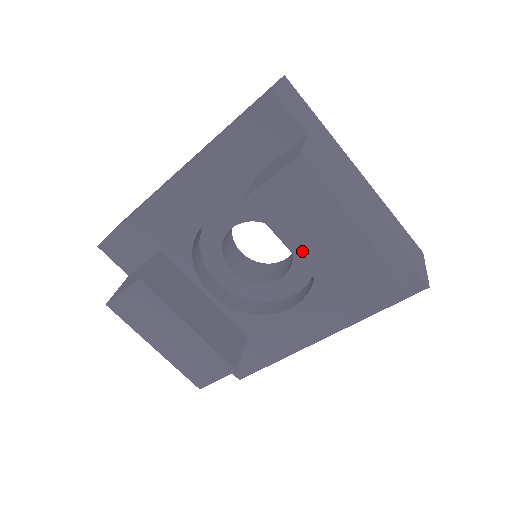
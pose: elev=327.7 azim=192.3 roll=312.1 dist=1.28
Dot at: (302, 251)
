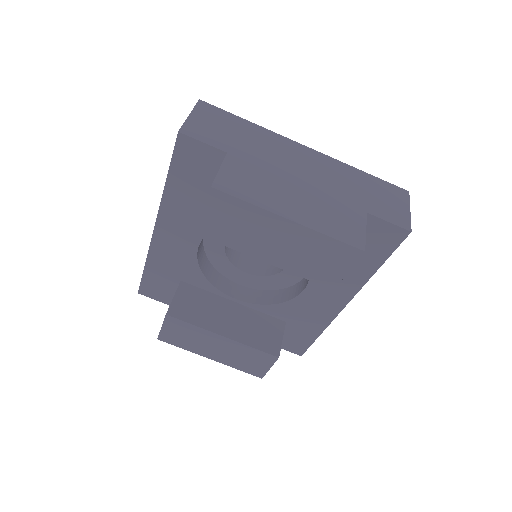
Dot at: (263, 255)
